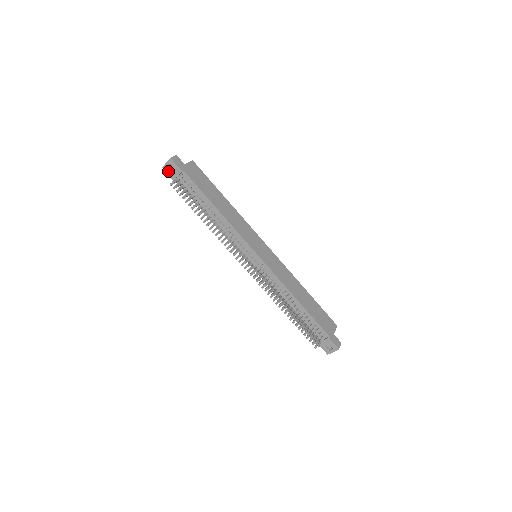
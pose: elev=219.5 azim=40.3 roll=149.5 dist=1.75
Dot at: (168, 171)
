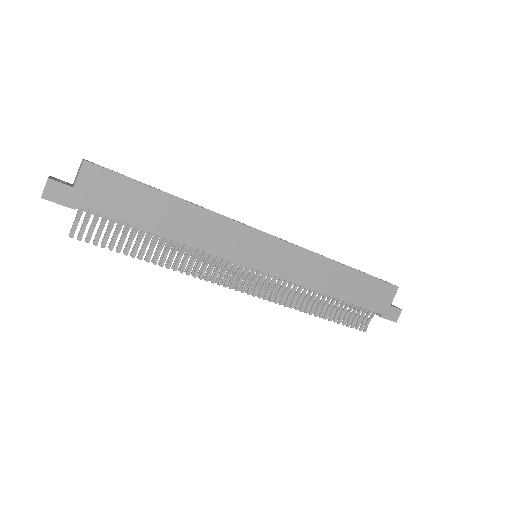
Dot at: occluded
